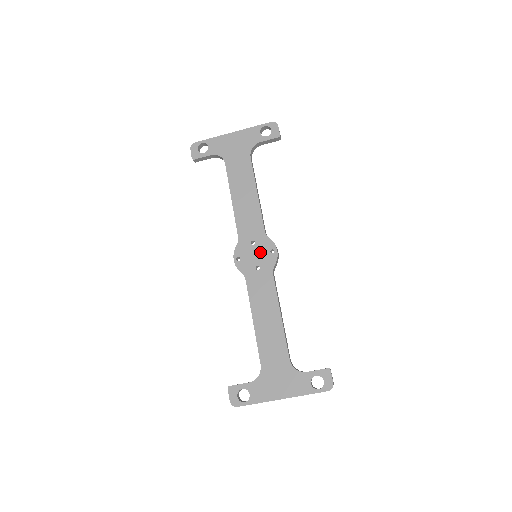
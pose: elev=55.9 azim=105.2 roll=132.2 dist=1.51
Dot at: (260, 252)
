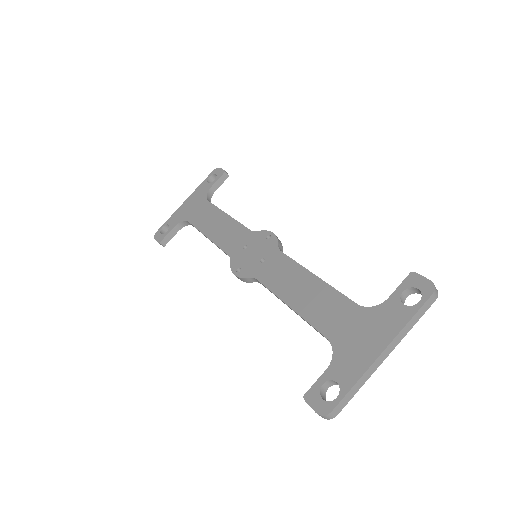
Dot at: (257, 247)
